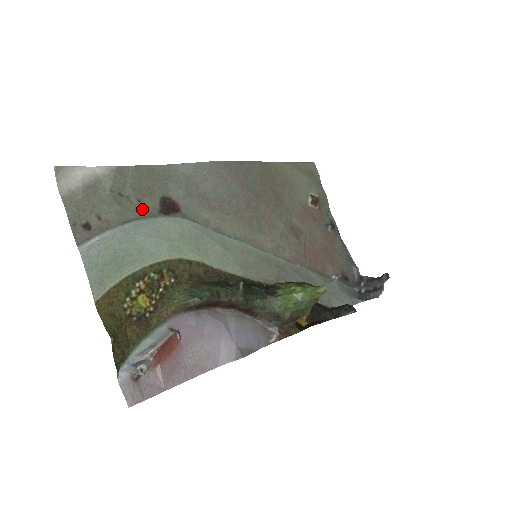
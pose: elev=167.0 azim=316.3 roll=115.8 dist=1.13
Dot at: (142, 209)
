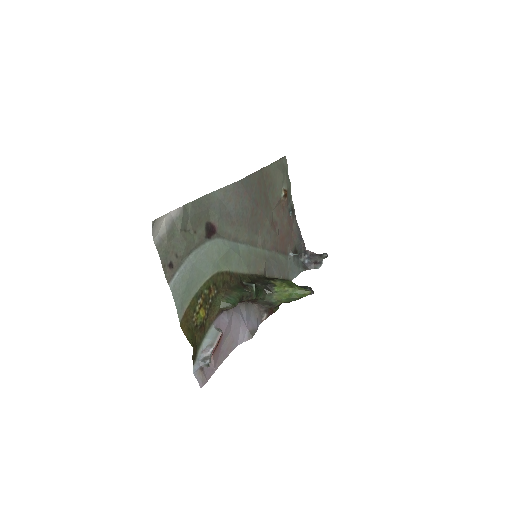
Dot at: (197, 238)
